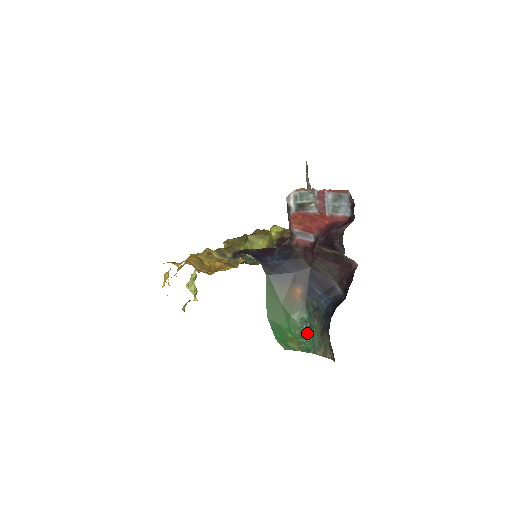
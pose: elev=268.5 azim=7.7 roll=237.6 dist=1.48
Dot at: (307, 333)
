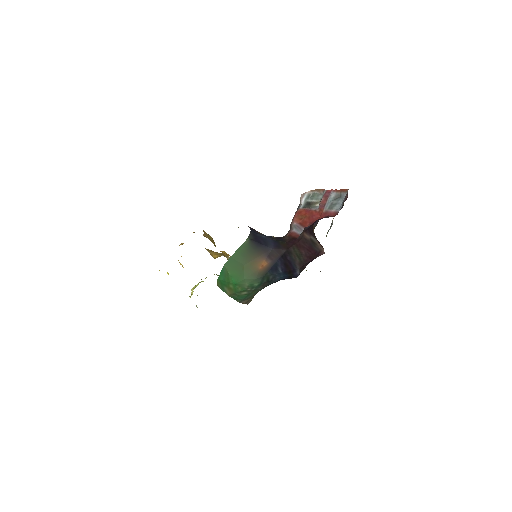
Dot at: (247, 292)
